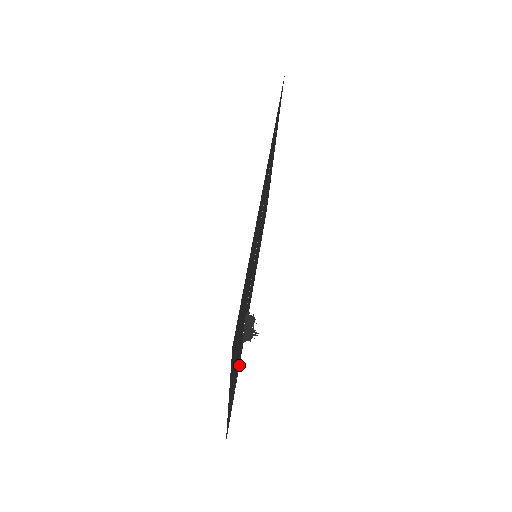
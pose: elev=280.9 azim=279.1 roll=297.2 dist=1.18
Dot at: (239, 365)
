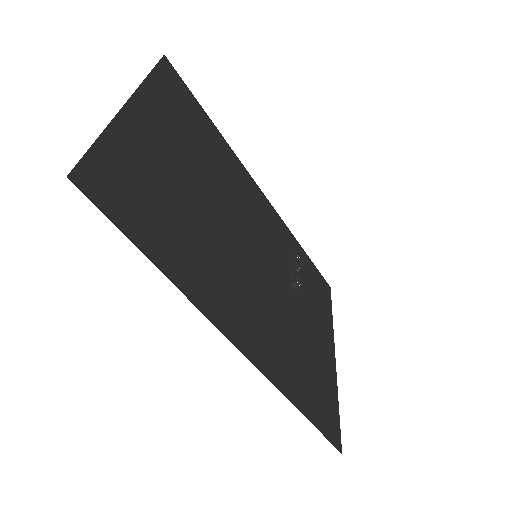
Dot at: (297, 243)
